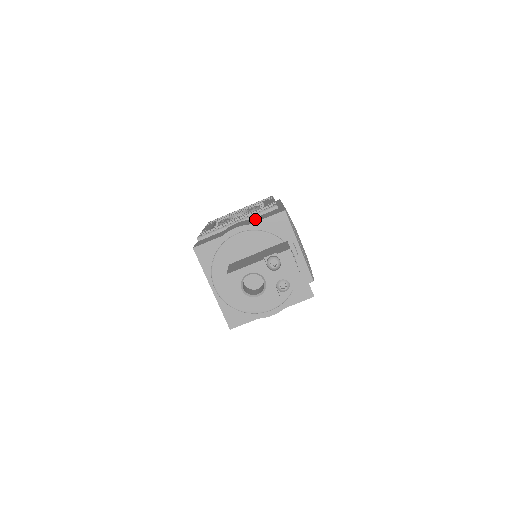
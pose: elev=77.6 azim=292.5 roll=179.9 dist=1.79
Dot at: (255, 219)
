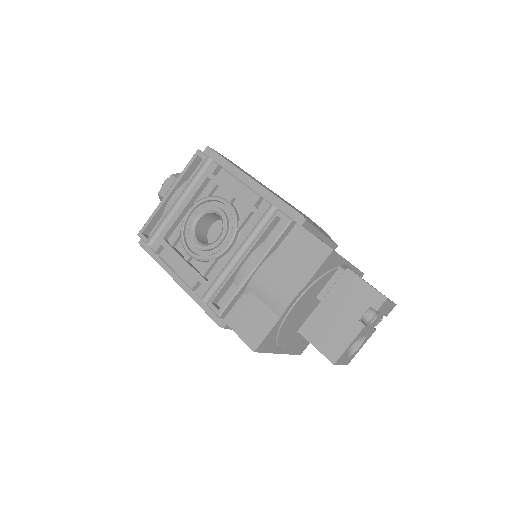
Dot at: (291, 264)
